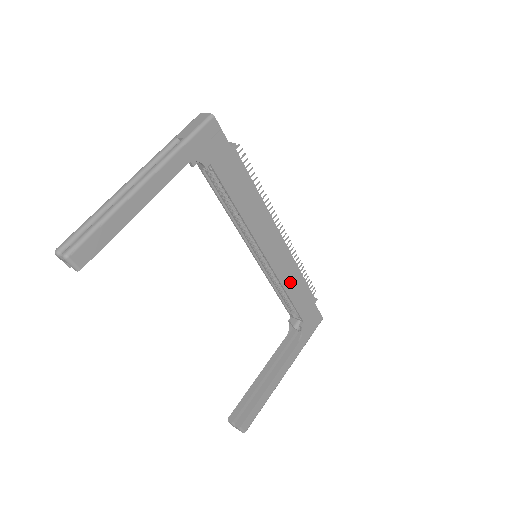
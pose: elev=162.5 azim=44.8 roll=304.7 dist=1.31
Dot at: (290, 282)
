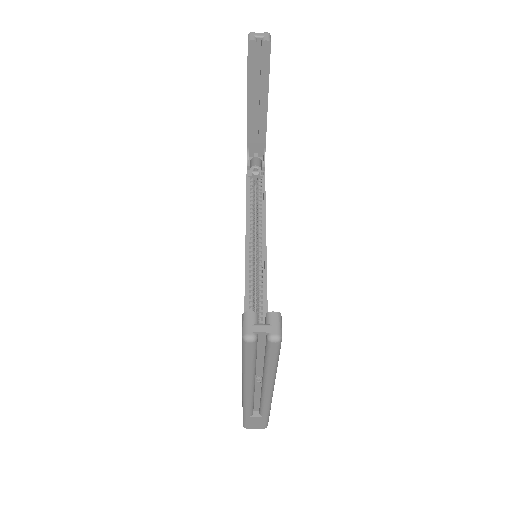
Dot at: occluded
